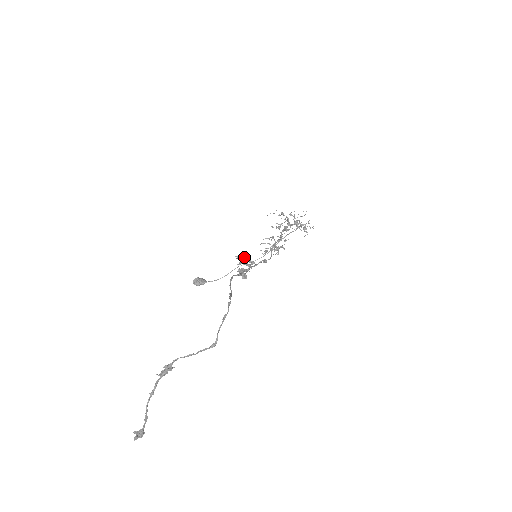
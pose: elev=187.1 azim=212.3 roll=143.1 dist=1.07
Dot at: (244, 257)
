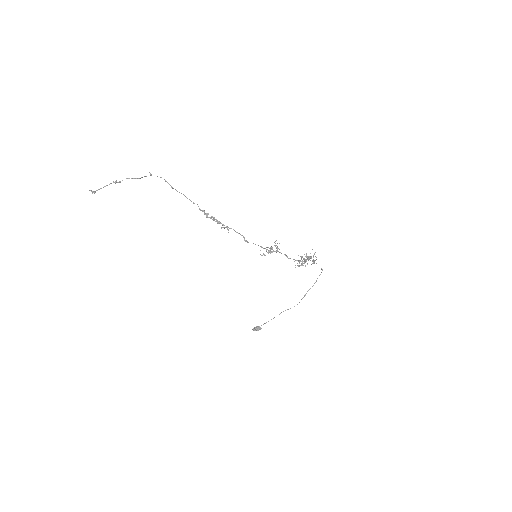
Dot at: (225, 227)
